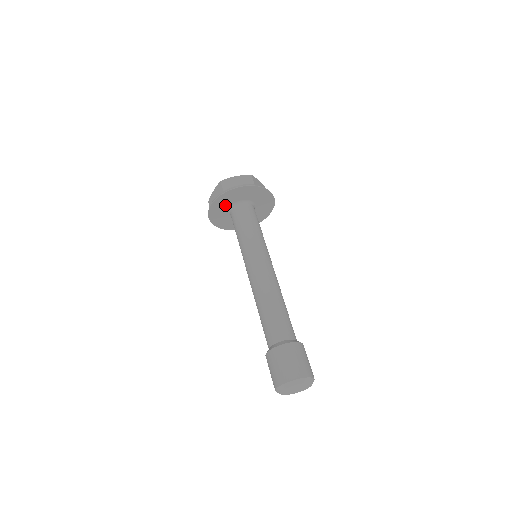
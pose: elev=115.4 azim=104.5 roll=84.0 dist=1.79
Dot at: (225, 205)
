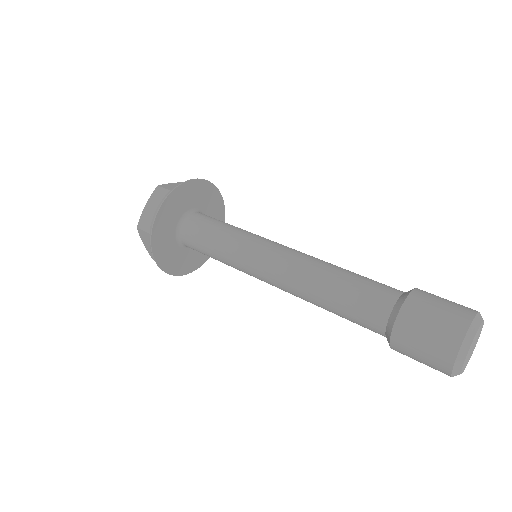
Dot at: (174, 215)
